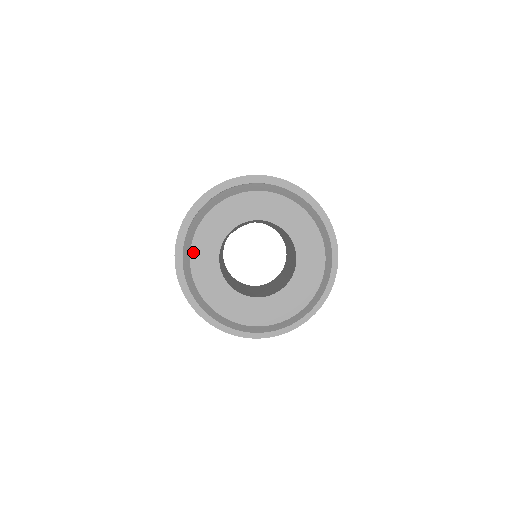
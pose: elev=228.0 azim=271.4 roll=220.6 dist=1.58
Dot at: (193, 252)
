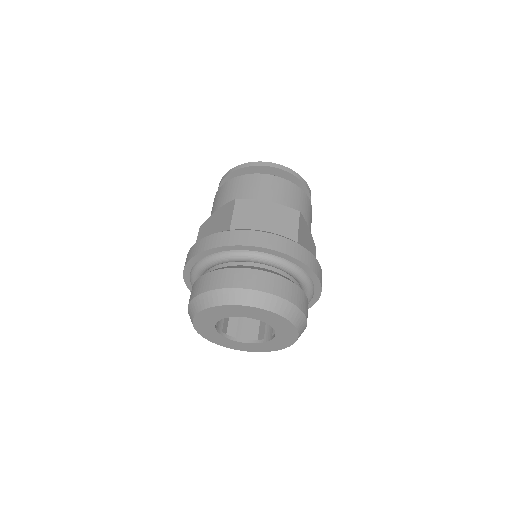
Dot at: (198, 331)
